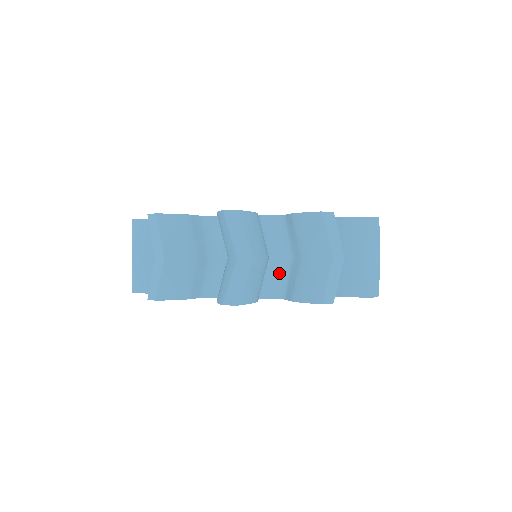
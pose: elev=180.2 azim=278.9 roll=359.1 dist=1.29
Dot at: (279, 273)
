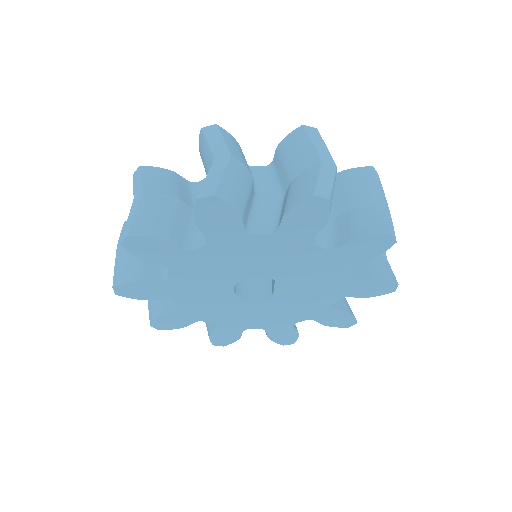
Dot at: (271, 212)
